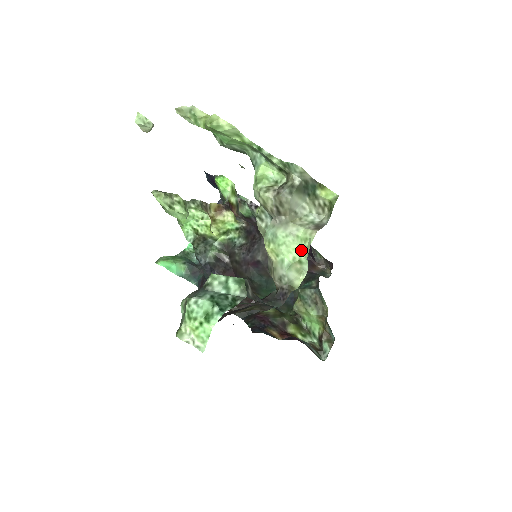
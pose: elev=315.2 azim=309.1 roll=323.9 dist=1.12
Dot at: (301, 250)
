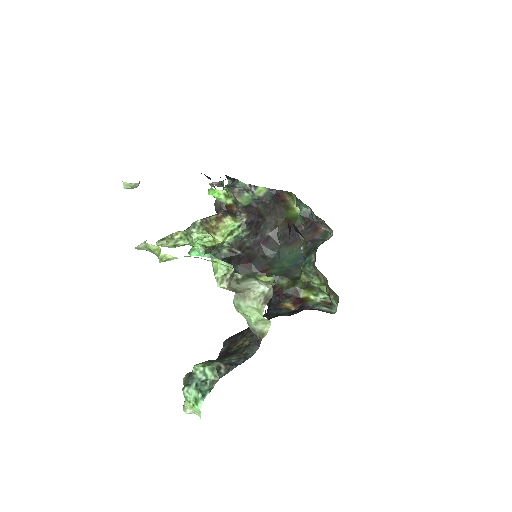
Dot at: (260, 314)
